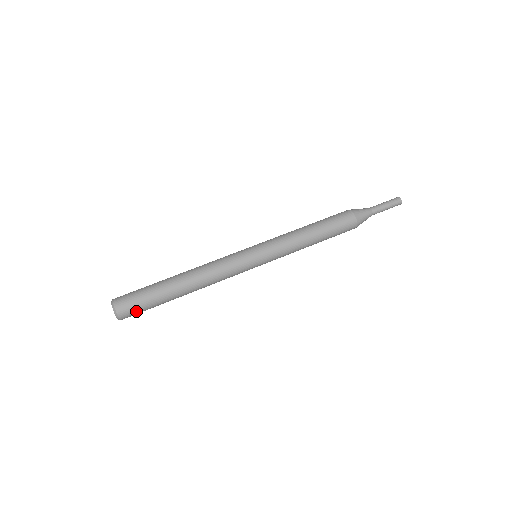
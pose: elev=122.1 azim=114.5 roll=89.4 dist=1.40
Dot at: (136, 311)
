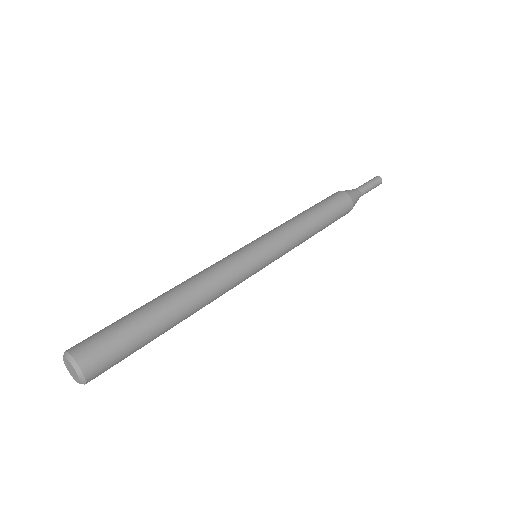
Dot at: (111, 360)
